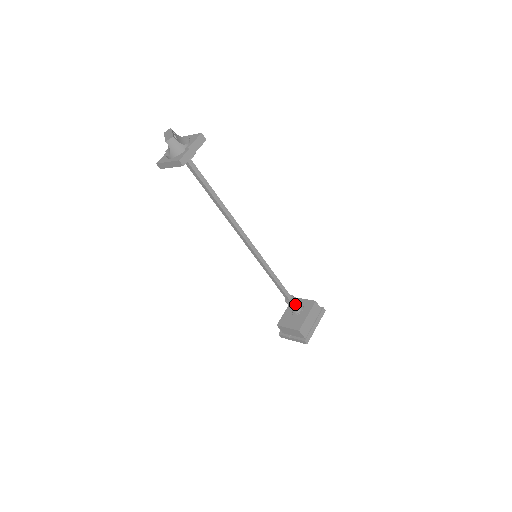
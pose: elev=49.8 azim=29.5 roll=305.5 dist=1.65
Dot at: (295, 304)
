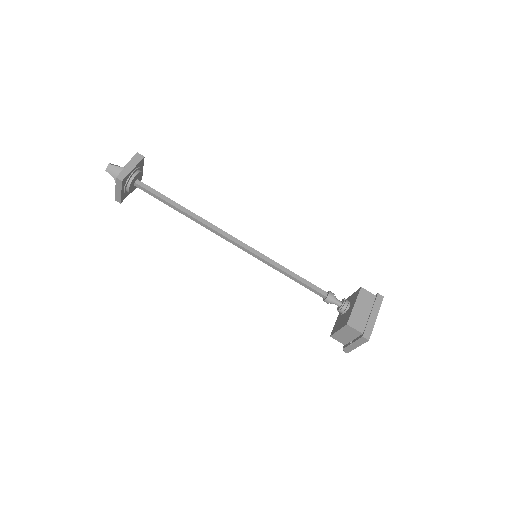
Dot at: (337, 300)
